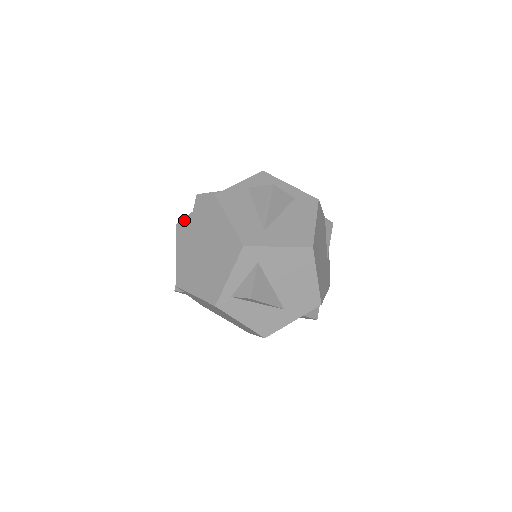
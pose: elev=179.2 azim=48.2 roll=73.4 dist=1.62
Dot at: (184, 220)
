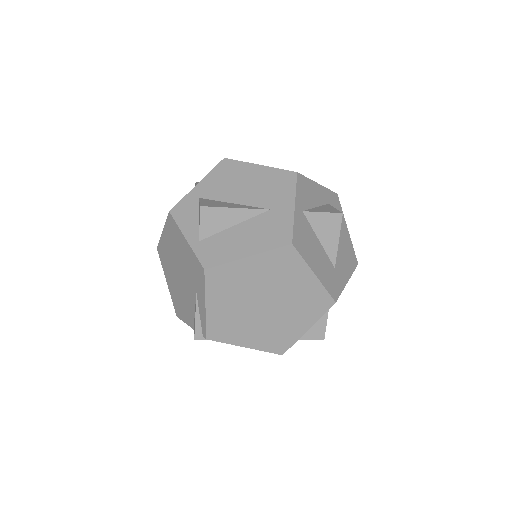
Dot at: (224, 267)
